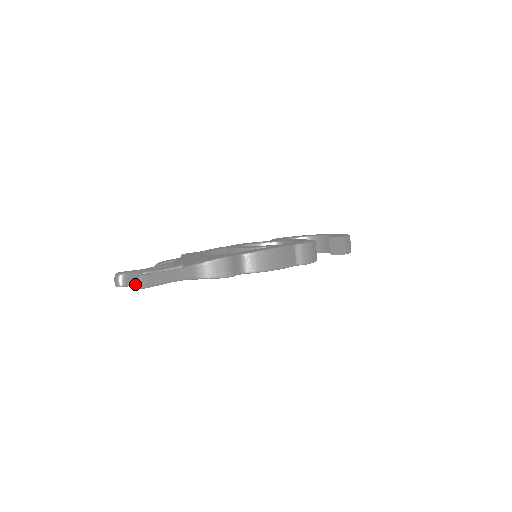
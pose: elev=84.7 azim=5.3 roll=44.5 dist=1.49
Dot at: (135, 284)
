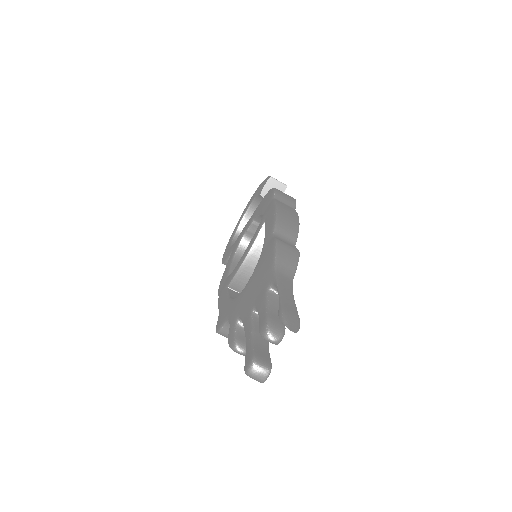
Dot at: (294, 326)
